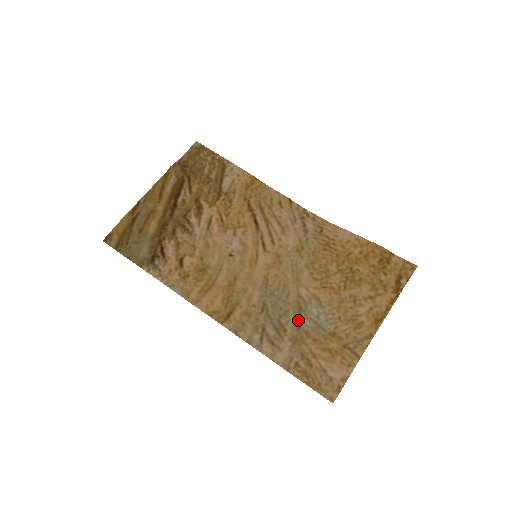
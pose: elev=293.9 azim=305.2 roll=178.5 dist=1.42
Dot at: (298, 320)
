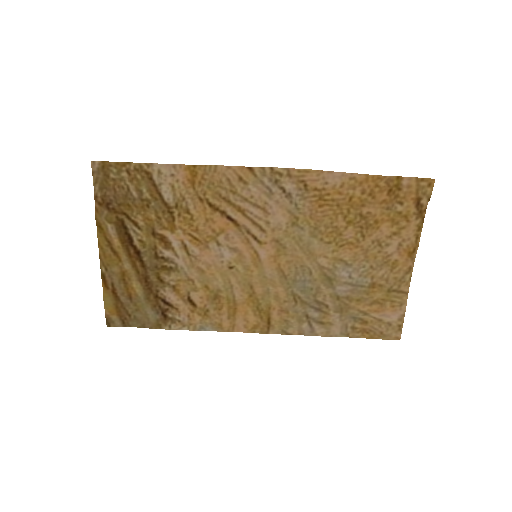
Dot at: (333, 291)
